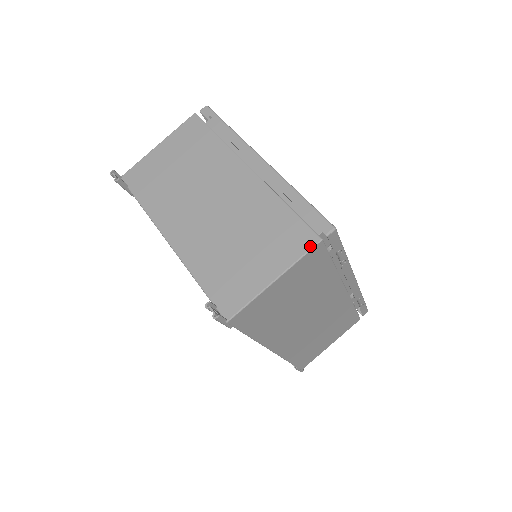
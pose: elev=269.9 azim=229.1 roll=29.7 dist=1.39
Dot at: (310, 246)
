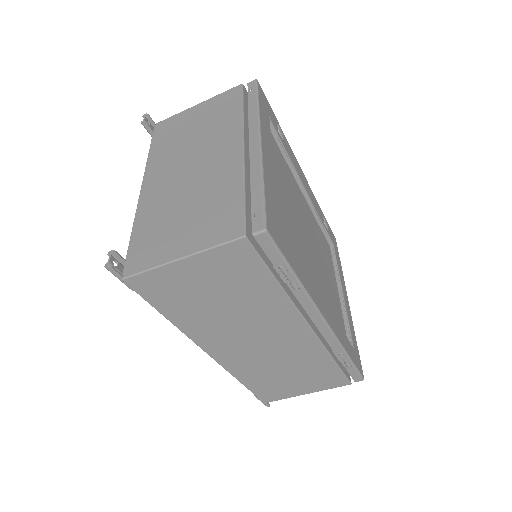
Dot at: (231, 238)
